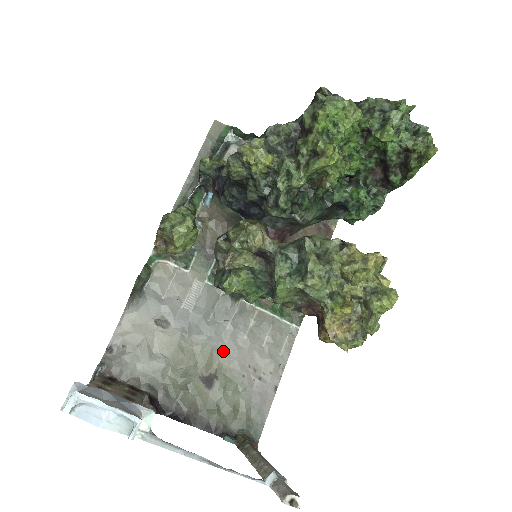
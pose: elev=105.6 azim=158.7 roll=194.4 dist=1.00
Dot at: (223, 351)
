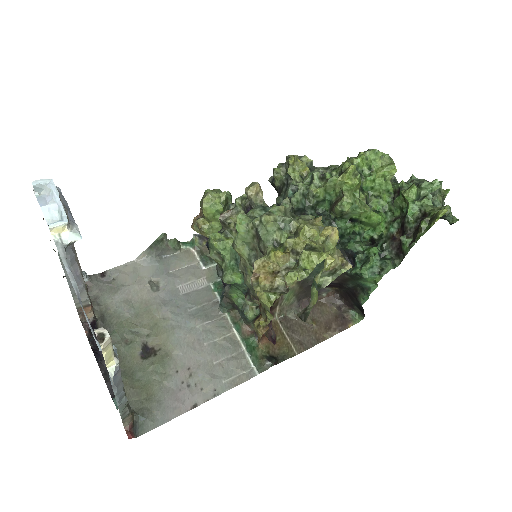
Dot at: (179, 340)
